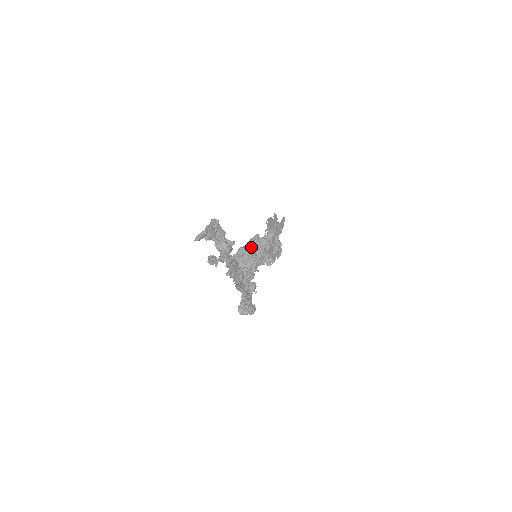
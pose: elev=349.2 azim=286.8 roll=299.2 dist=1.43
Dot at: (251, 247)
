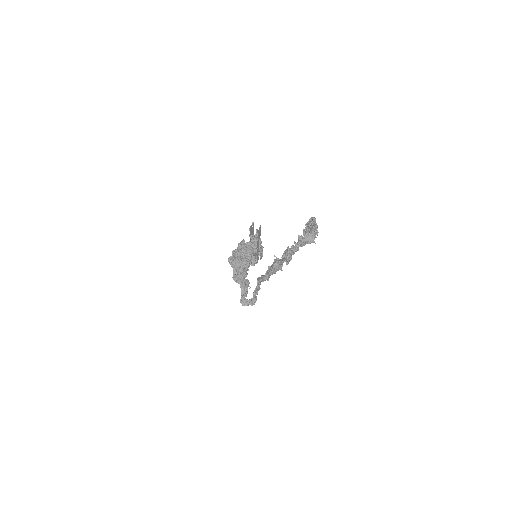
Dot at: (243, 250)
